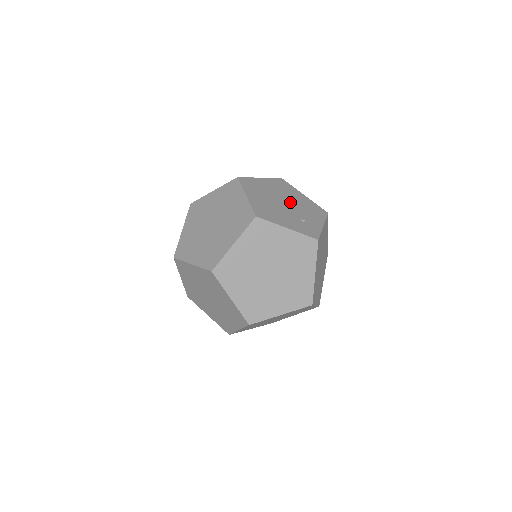
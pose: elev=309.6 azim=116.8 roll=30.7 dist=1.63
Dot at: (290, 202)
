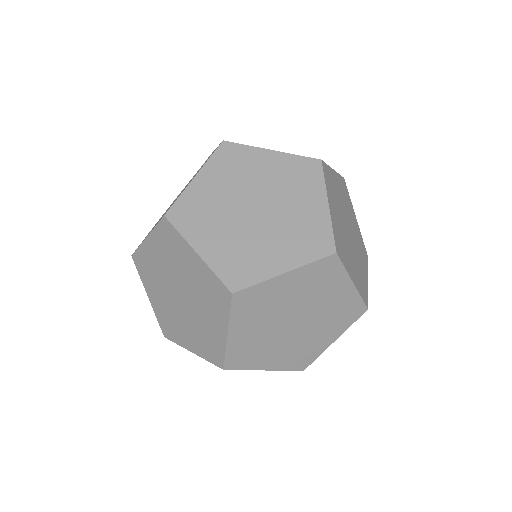
Dot at: occluded
